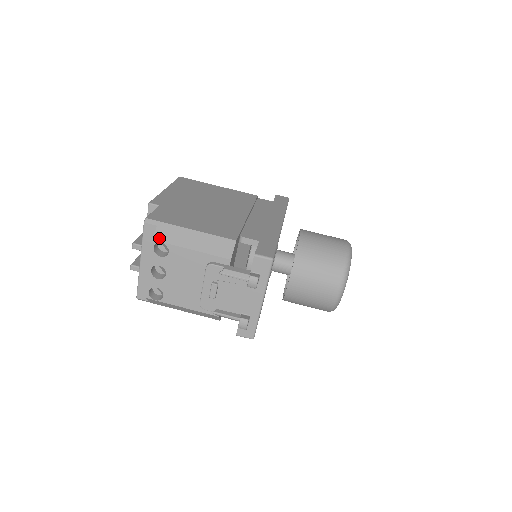
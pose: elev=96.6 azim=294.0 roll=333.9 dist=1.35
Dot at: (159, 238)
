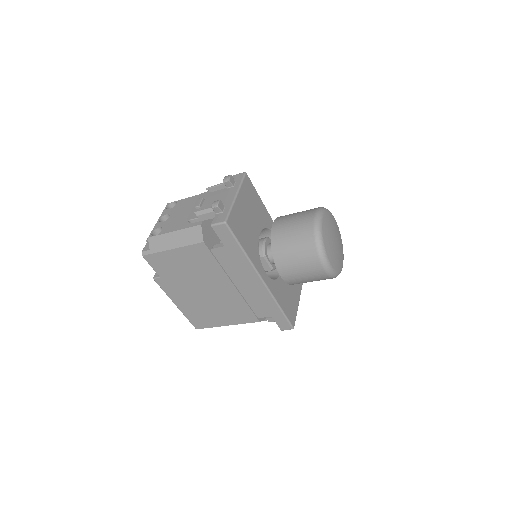
Dot at: (173, 203)
